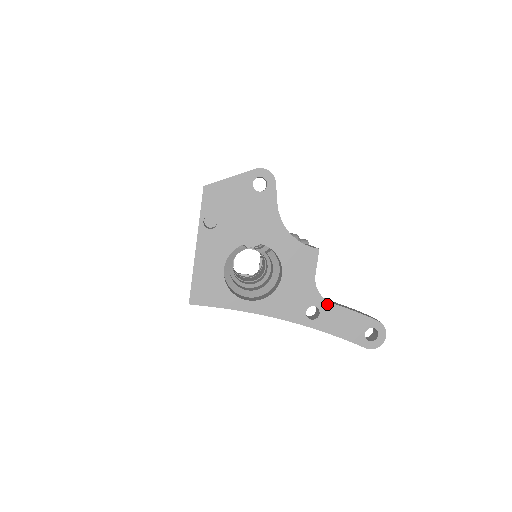
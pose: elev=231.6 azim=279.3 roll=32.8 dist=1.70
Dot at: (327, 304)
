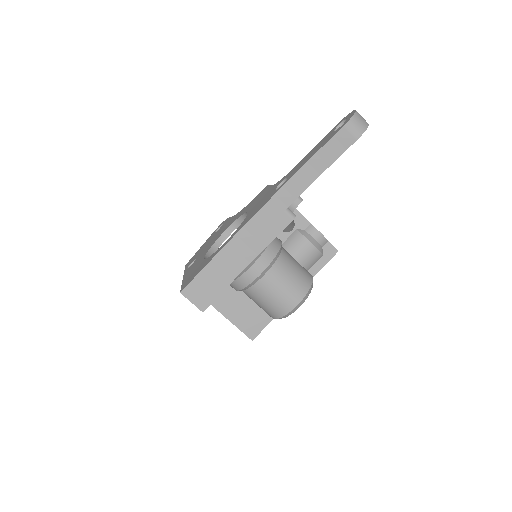
Dot at: (290, 172)
